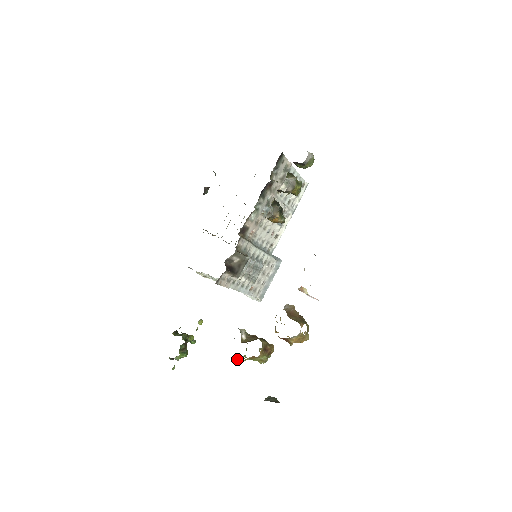
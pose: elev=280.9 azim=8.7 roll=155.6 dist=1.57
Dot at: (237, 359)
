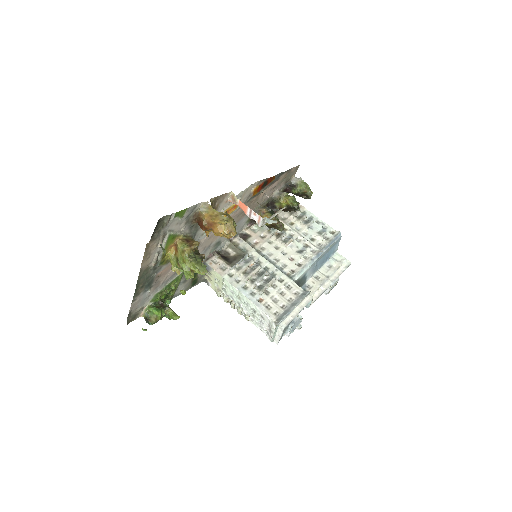
Dot at: (172, 269)
